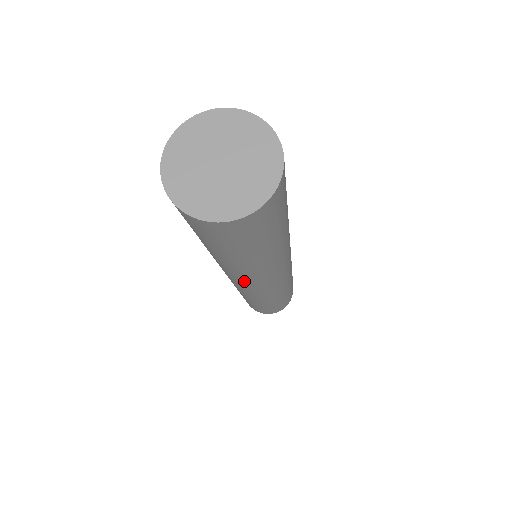
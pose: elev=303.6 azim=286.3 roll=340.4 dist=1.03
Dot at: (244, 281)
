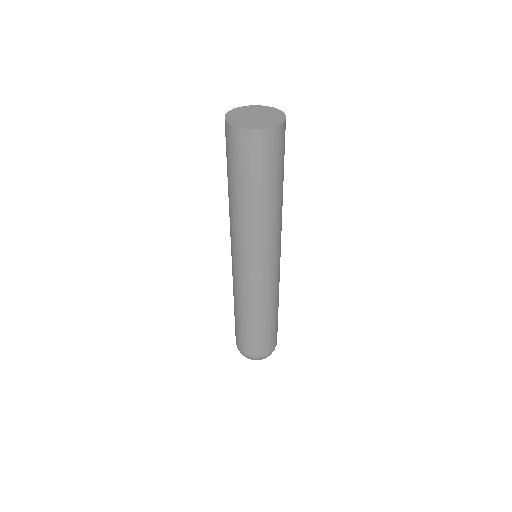
Dot at: (236, 242)
